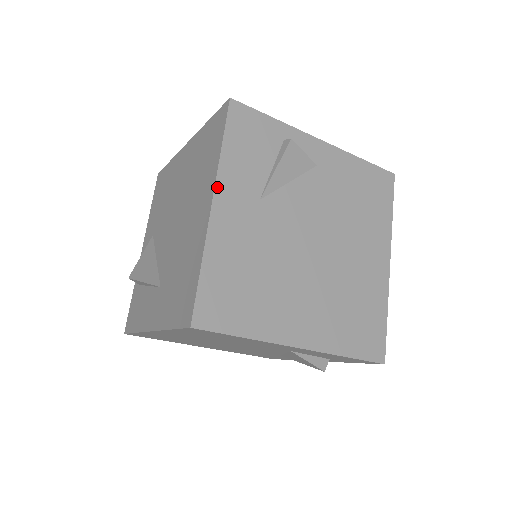
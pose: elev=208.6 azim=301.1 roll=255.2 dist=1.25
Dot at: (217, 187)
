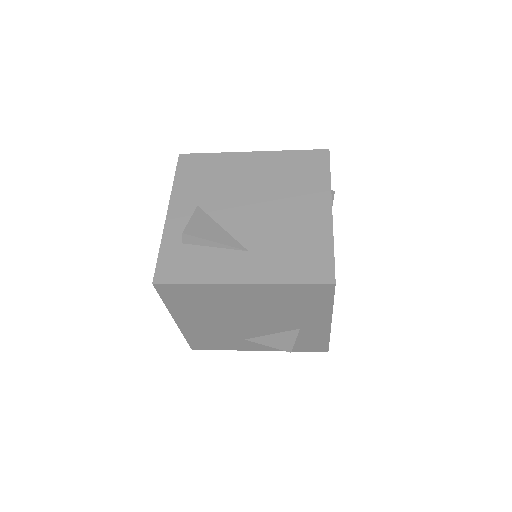
Dot at: occluded
